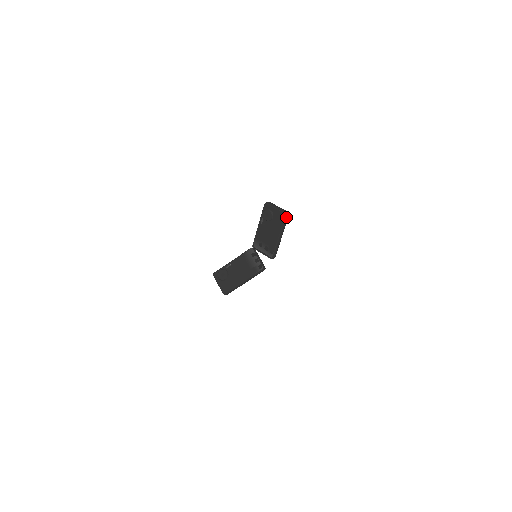
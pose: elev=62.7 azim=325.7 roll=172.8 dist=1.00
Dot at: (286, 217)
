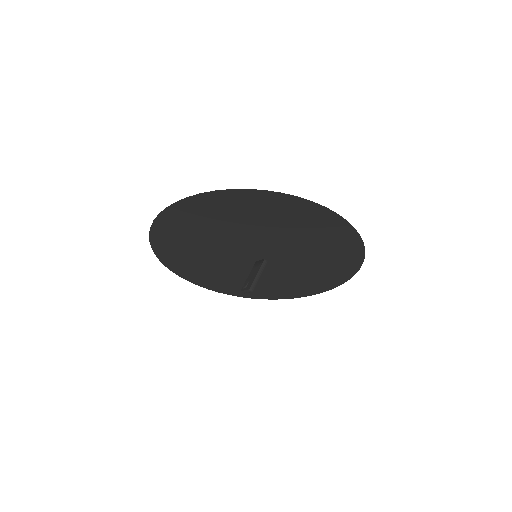
Dot at: occluded
